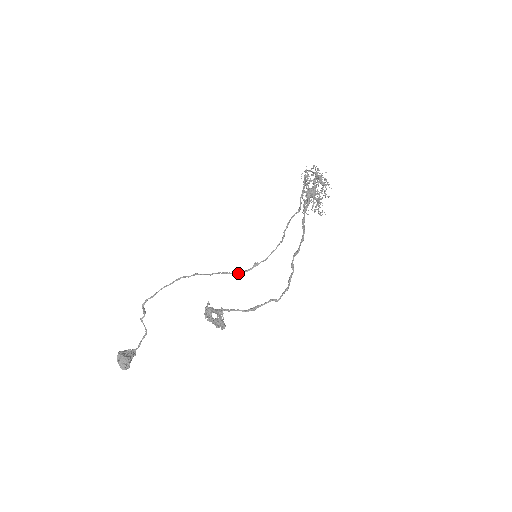
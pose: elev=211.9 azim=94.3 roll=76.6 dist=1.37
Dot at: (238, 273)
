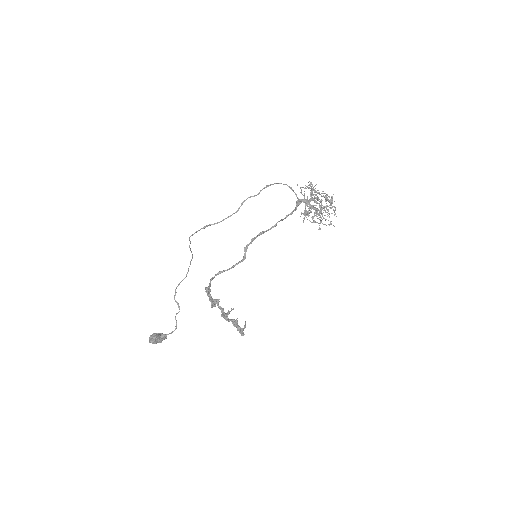
Dot at: (193, 234)
